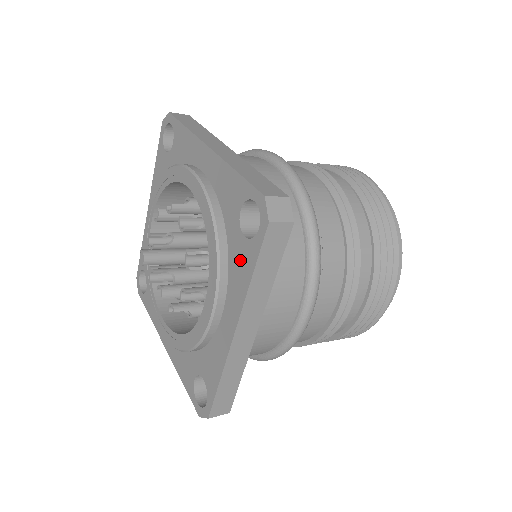
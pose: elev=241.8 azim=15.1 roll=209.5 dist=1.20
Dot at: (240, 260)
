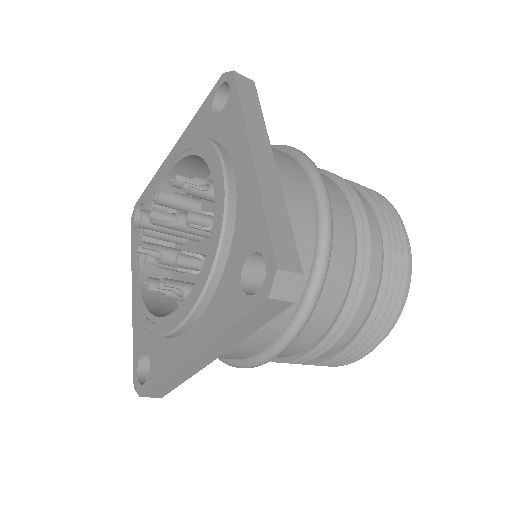
Dot at: (227, 301)
